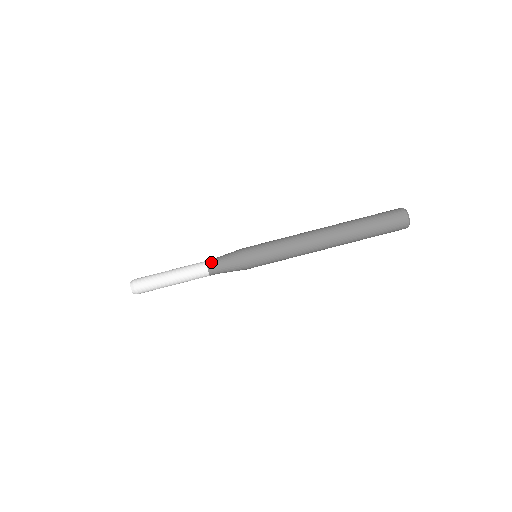
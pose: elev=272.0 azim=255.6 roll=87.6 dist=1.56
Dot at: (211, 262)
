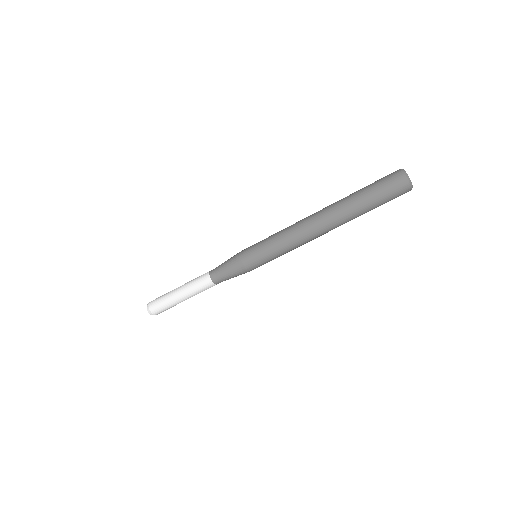
Dot at: (214, 275)
